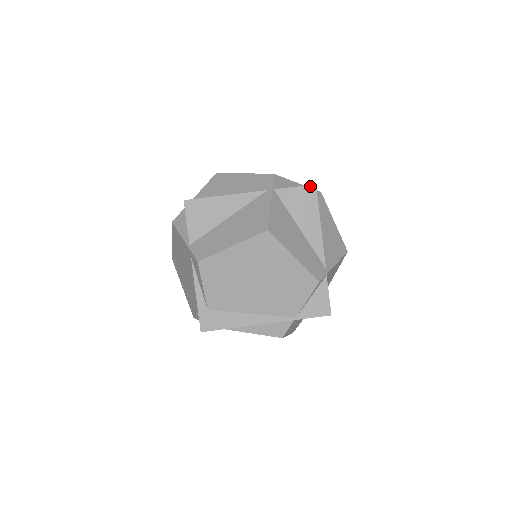
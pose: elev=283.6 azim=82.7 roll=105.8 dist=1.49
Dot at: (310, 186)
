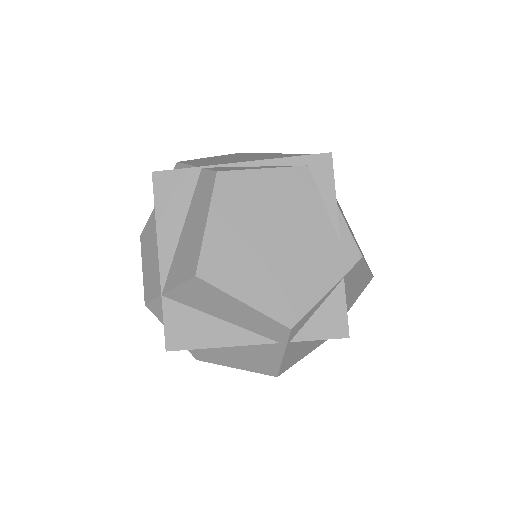
Dot at: (341, 338)
